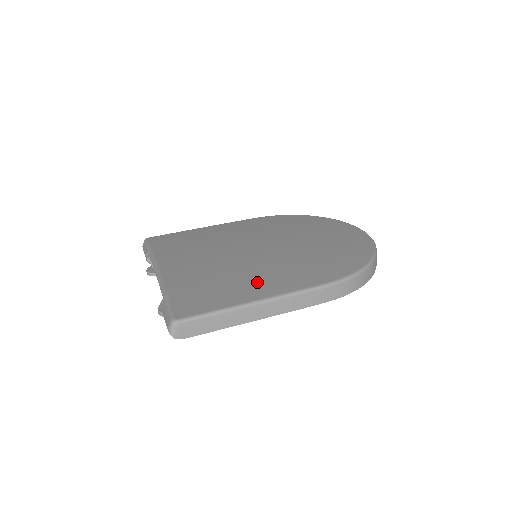
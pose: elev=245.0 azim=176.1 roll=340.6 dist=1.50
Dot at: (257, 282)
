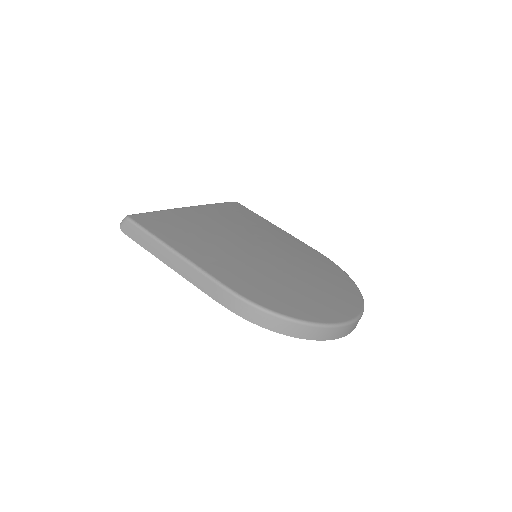
Dot at: (204, 250)
